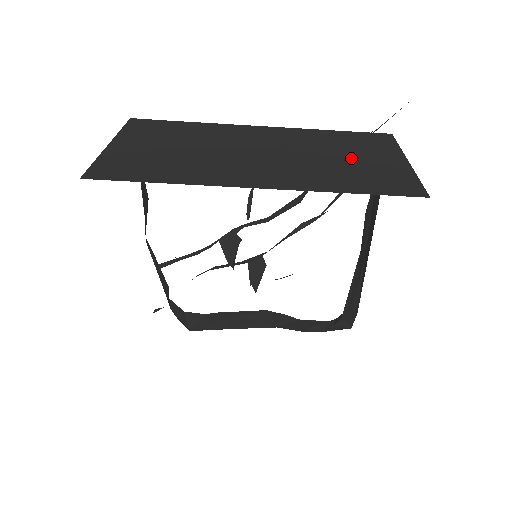
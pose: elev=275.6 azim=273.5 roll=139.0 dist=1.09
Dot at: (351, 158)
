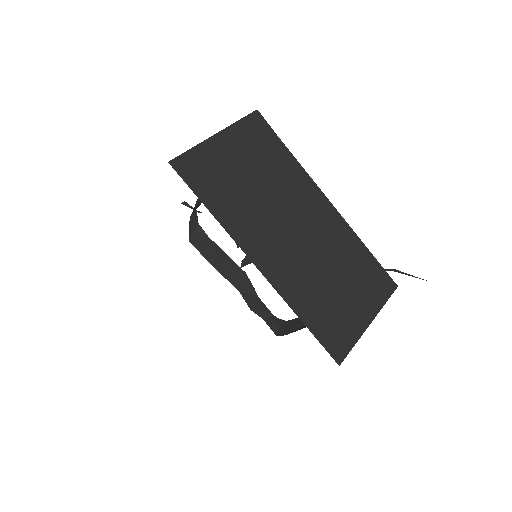
Dot at: (342, 288)
